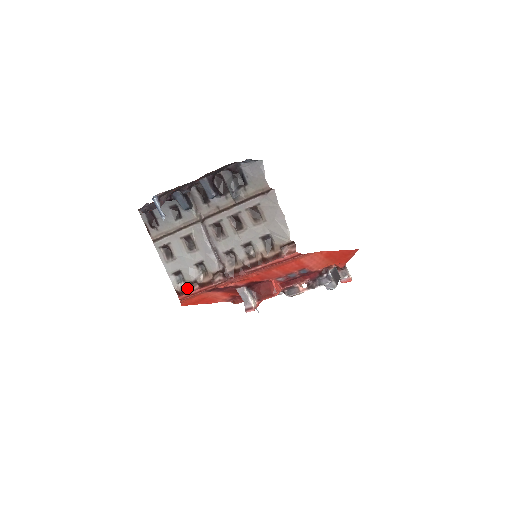
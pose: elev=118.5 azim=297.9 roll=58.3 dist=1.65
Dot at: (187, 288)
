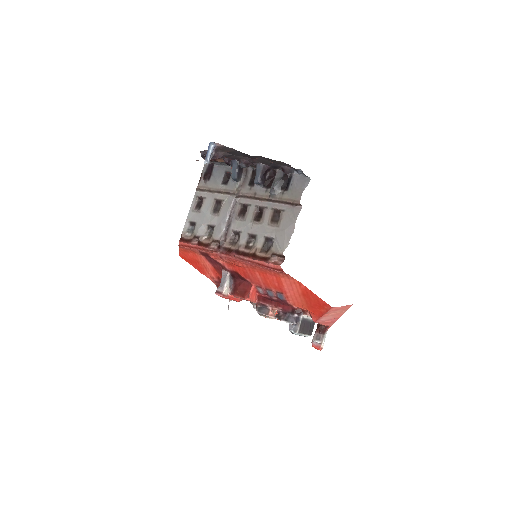
Dot at: (189, 239)
